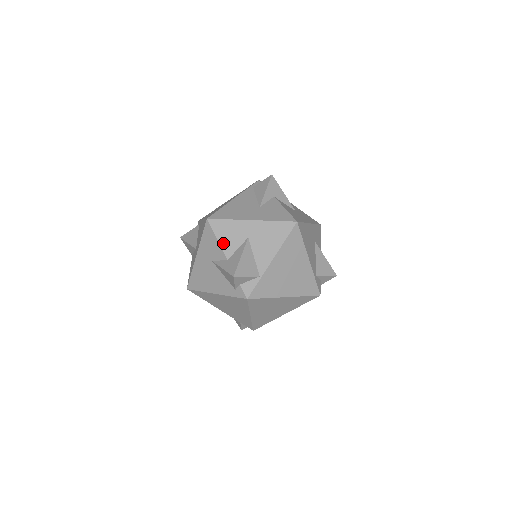
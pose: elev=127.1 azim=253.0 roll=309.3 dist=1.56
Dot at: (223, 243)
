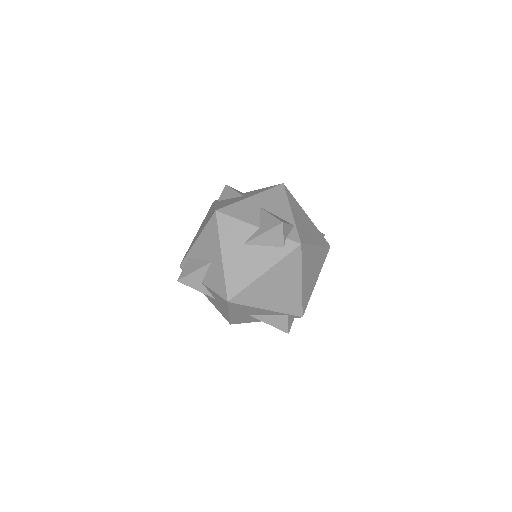
Dot at: (245, 219)
